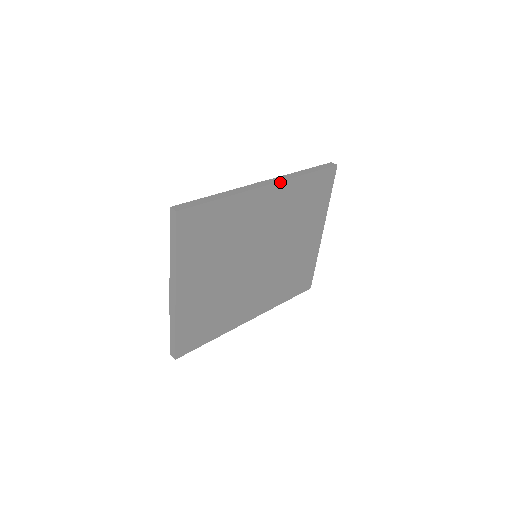
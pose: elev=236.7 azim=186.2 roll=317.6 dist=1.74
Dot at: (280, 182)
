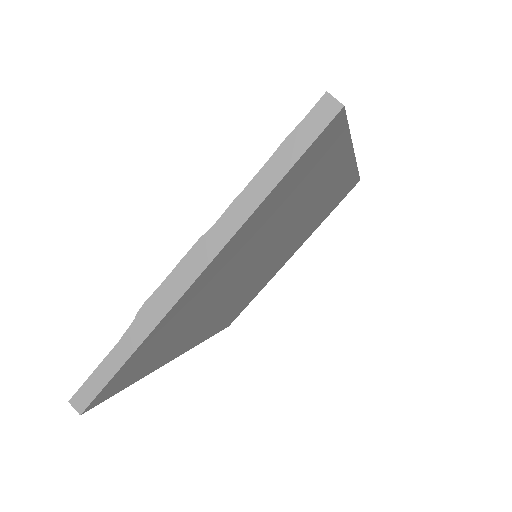
Dot at: (355, 162)
